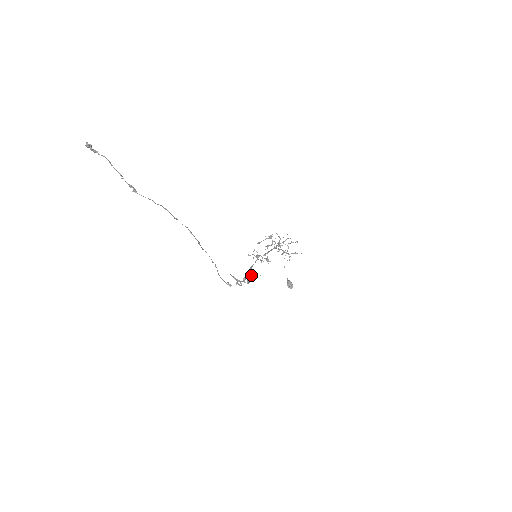
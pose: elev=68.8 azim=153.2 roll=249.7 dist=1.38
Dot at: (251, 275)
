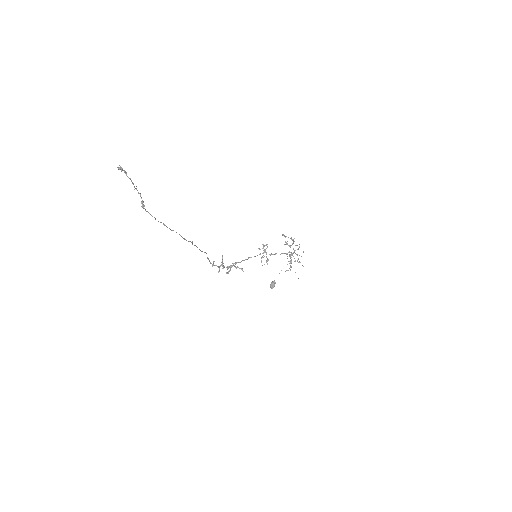
Dot at: (238, 267)
